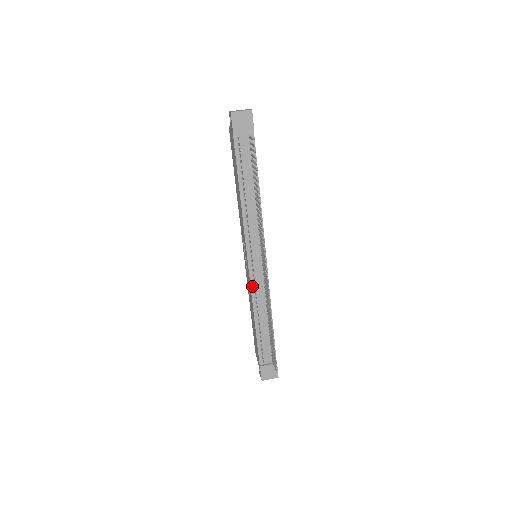
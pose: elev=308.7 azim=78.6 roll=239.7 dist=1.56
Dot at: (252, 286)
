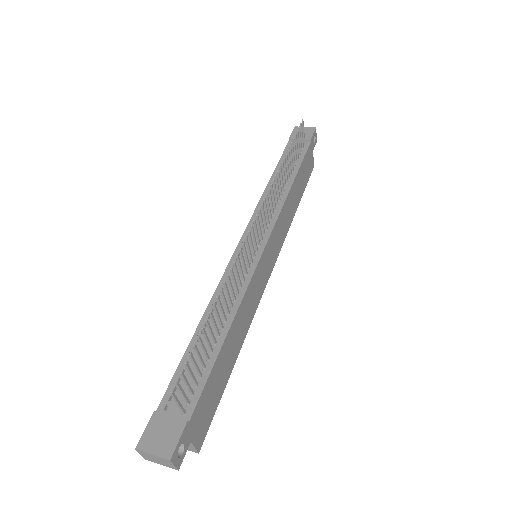
Dot at: (227, 273)
